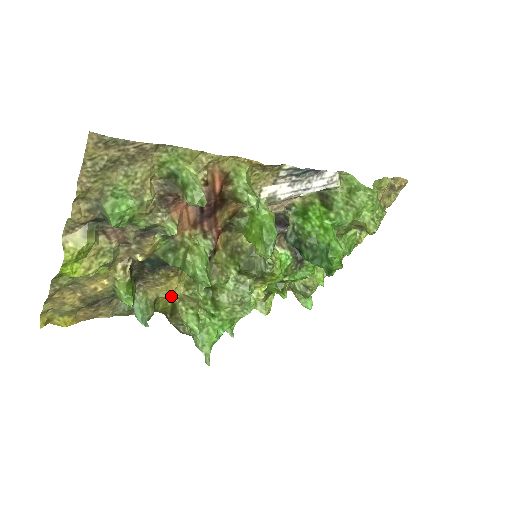
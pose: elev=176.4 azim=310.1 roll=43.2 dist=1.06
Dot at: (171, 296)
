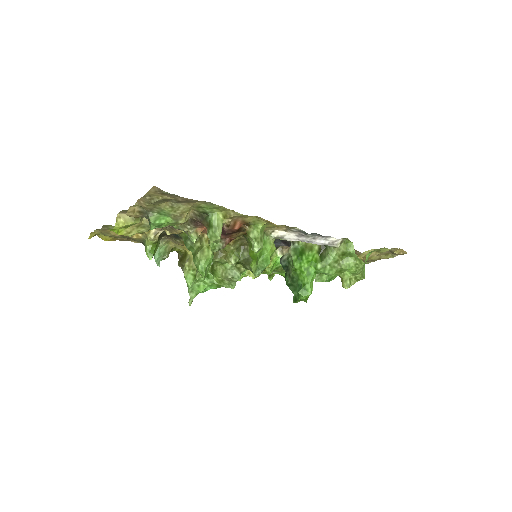
Dot at: occluded
